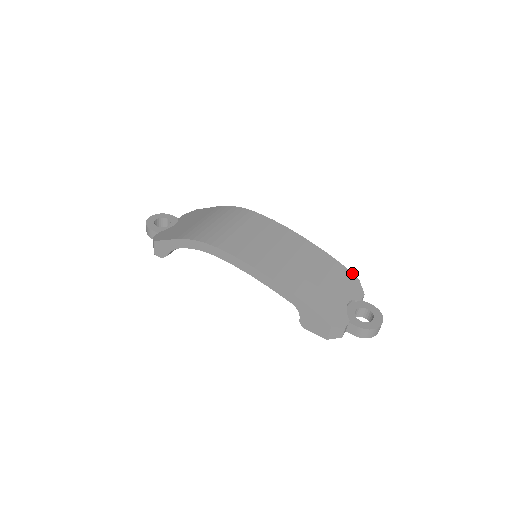
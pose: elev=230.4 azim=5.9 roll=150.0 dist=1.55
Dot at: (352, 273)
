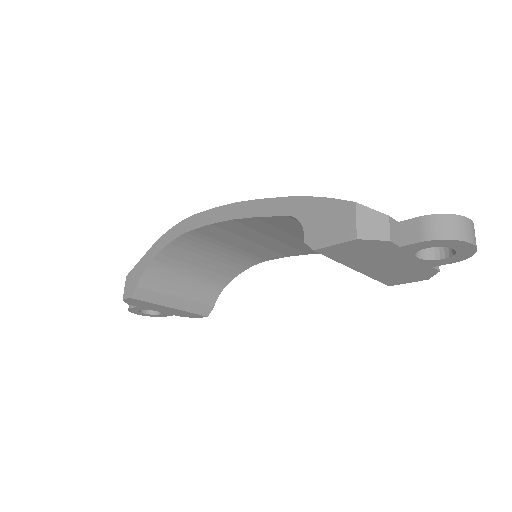
Dot at: occluded
